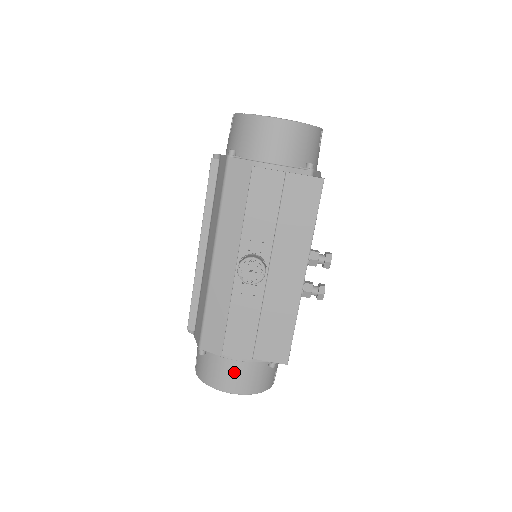
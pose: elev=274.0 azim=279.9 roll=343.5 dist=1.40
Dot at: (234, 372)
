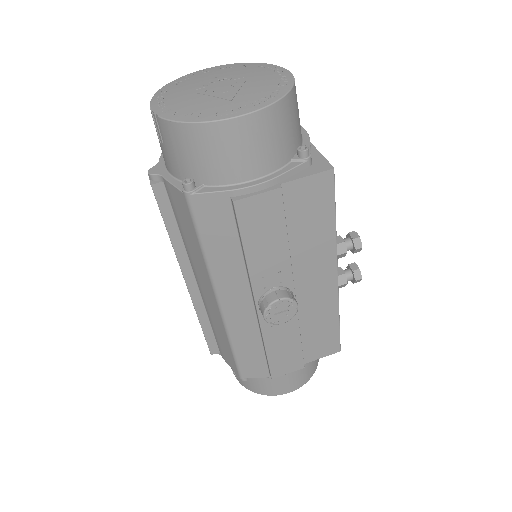
Dot at: (287, 379)
